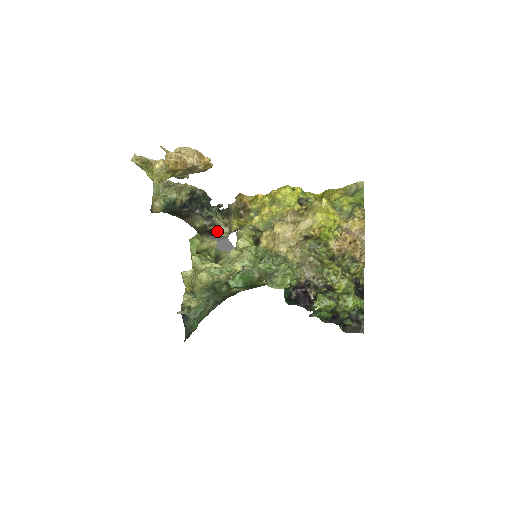
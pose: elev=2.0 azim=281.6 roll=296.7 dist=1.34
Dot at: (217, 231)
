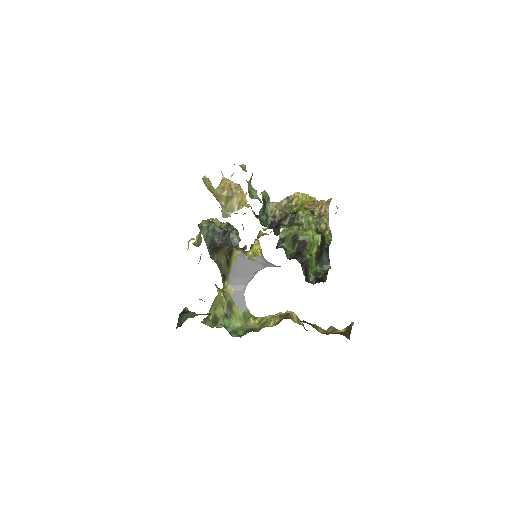
Dot at: (236, 250)
